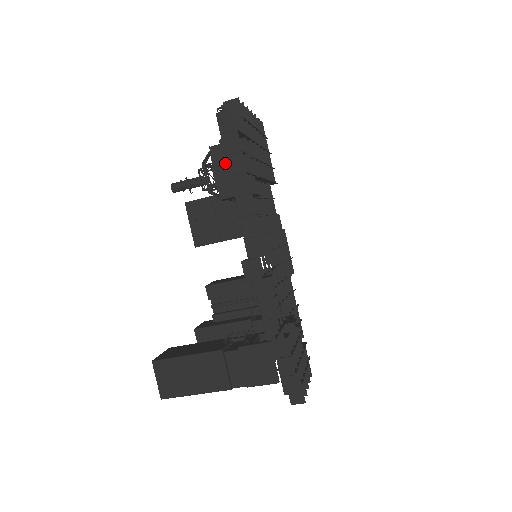
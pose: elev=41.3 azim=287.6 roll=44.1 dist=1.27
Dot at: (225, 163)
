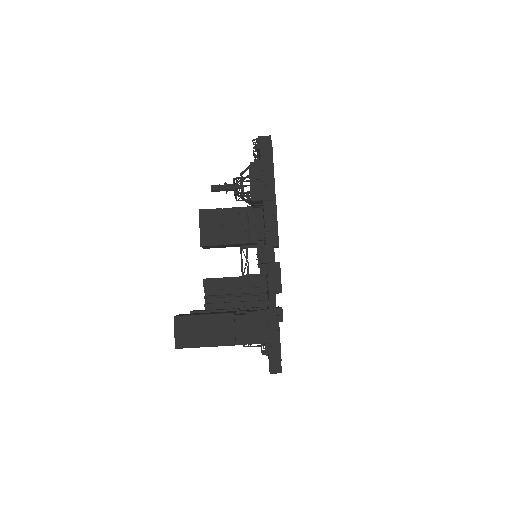
Dot at: (260, 176)
